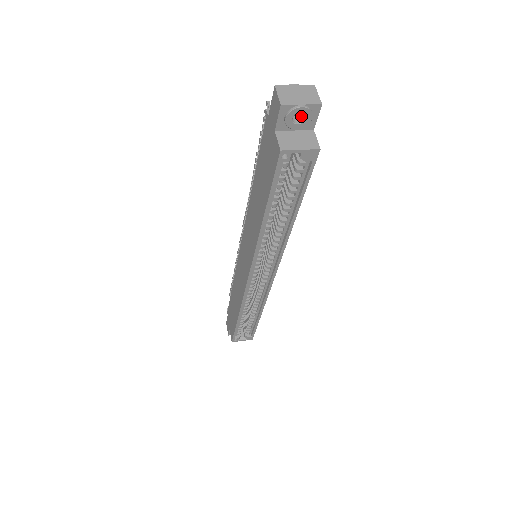
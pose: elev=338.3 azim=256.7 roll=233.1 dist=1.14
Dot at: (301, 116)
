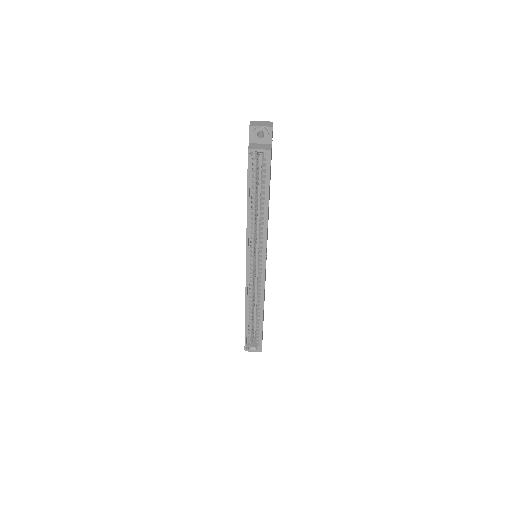
Dot at: (264, 135)
